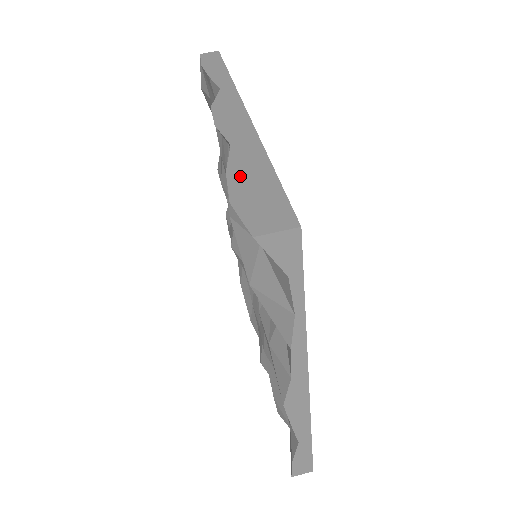
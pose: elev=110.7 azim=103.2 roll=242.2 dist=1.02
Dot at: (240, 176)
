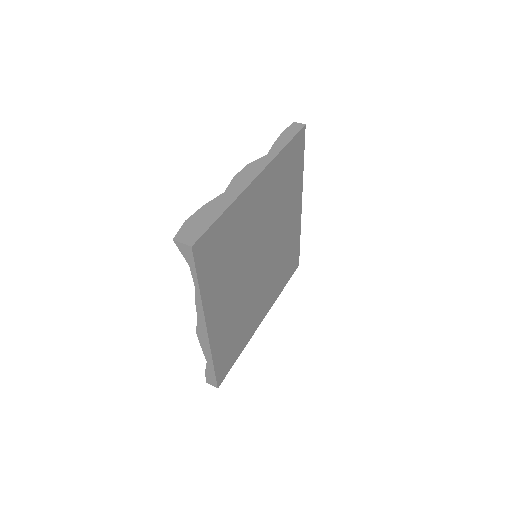
Dot at: (205, 211)
